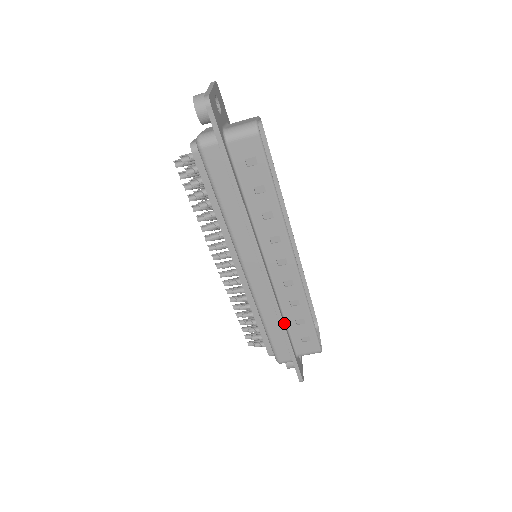
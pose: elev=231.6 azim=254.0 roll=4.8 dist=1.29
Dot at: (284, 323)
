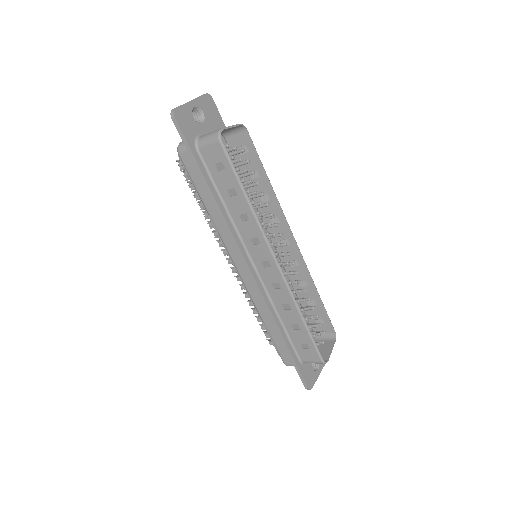
Dot at: (279, 325)
